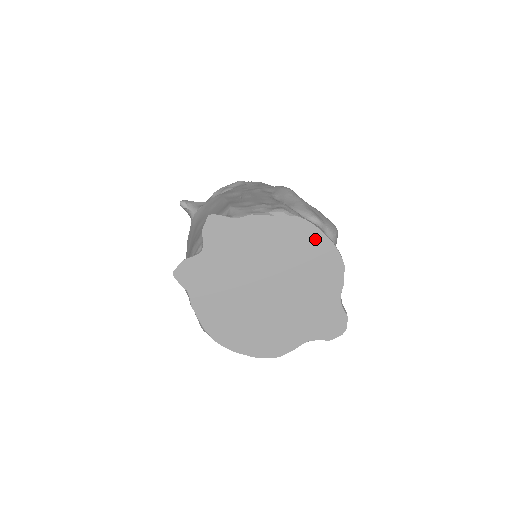
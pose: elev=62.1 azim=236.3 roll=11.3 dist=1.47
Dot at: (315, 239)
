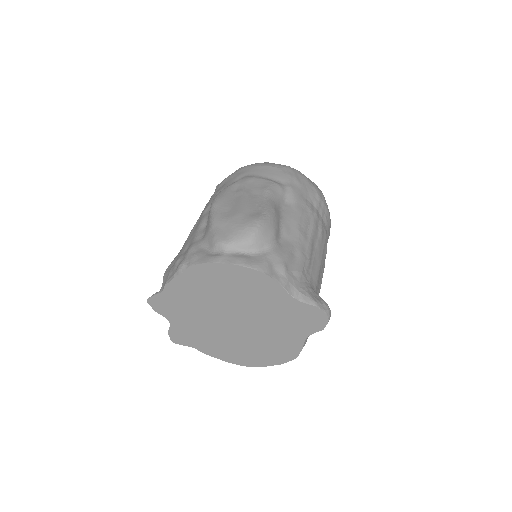
Dot at: (222, 271)
